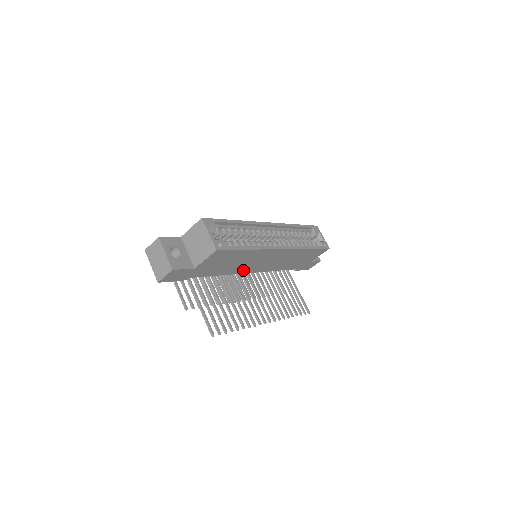
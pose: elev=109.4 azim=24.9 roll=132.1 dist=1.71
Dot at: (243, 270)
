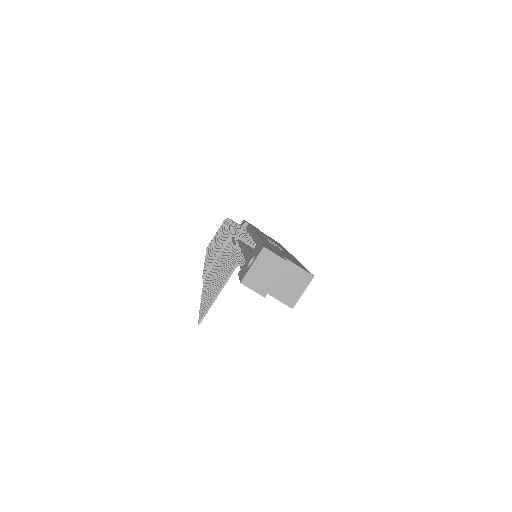
Dot at: occluded
